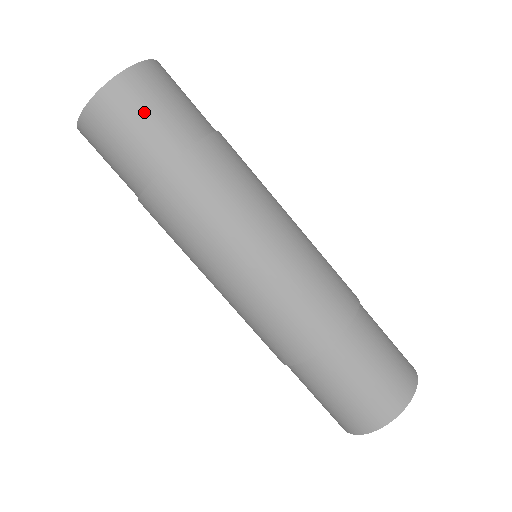
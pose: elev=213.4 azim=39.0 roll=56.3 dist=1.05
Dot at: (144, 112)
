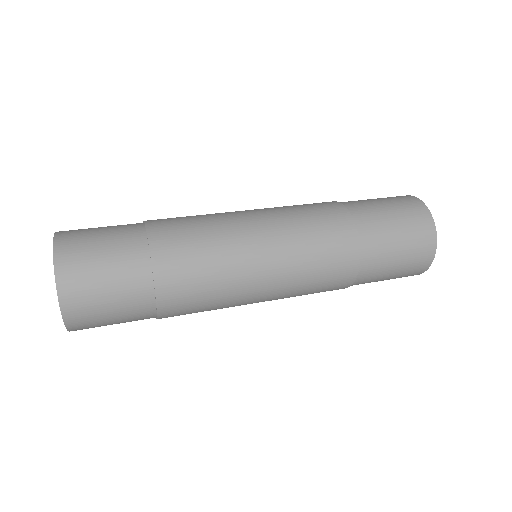
Dot at: (104, 308)
